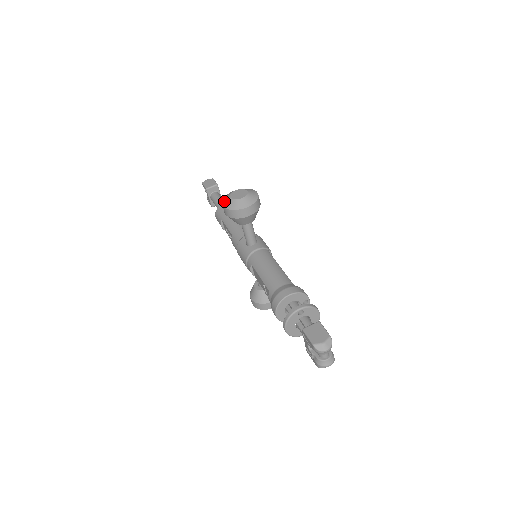
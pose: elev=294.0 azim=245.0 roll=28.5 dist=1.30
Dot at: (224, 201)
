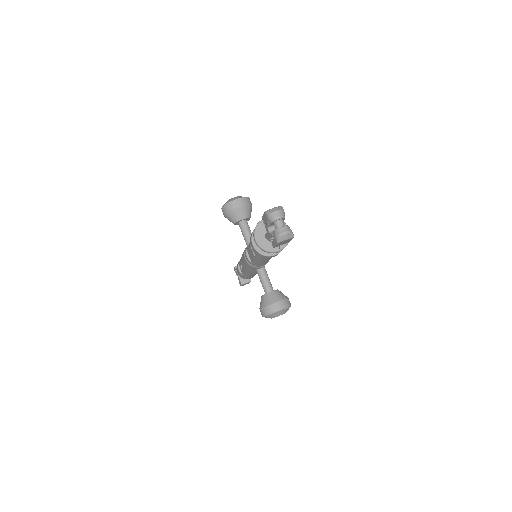
Dot at: occluded
